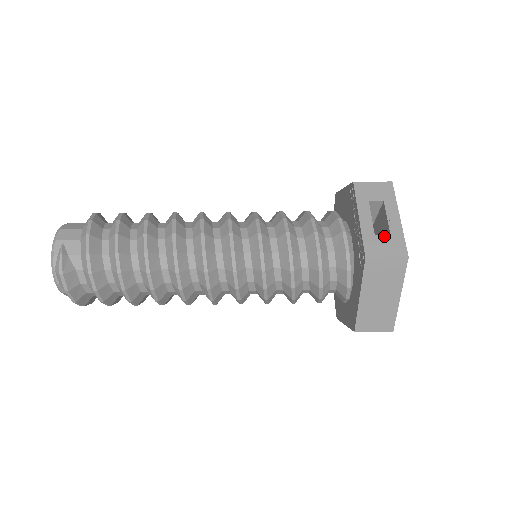
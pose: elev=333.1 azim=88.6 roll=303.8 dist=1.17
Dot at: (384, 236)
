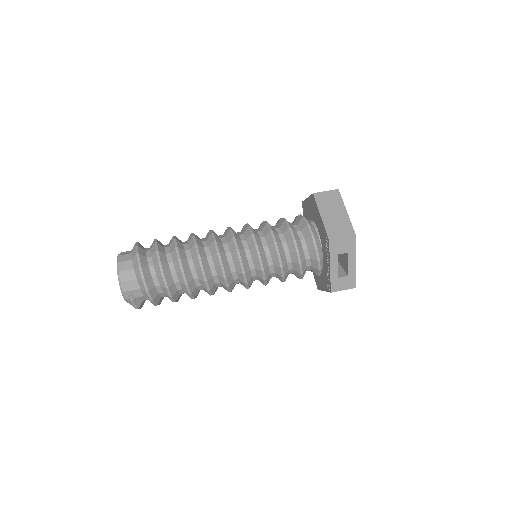
Dot at: (344, 277)
